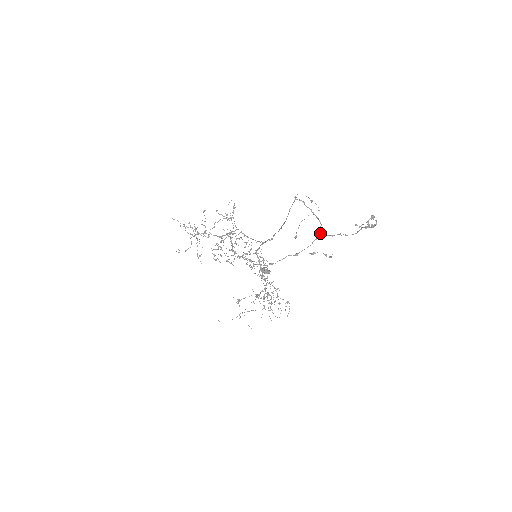
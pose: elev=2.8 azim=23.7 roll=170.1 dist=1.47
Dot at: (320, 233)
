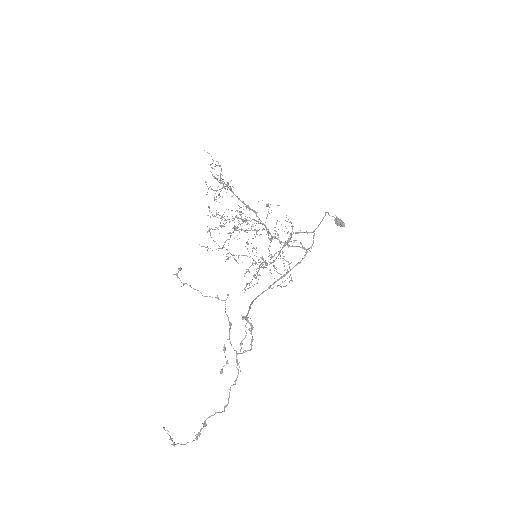
Dot at: (236, 354)
